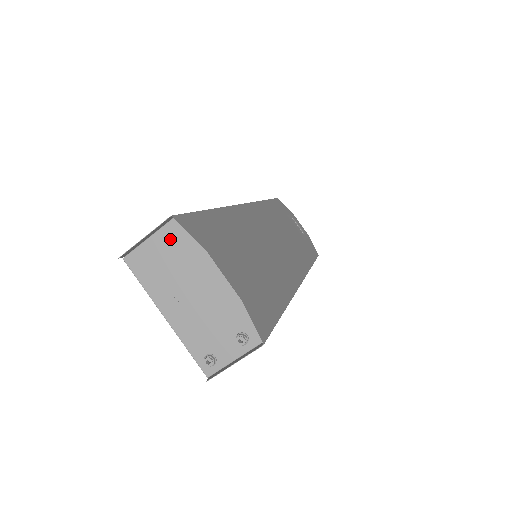
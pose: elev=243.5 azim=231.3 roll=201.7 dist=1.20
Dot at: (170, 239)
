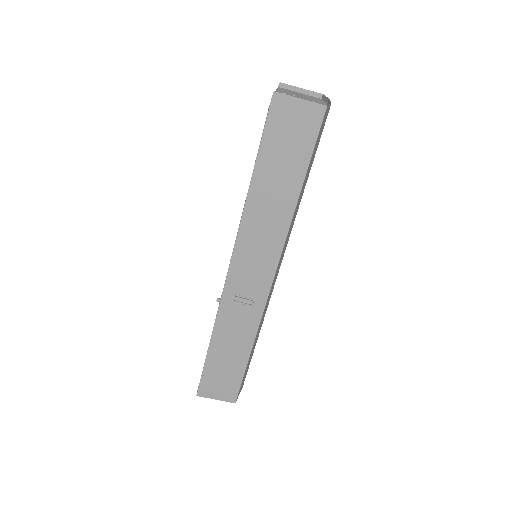
Dot at: (311, 97)
